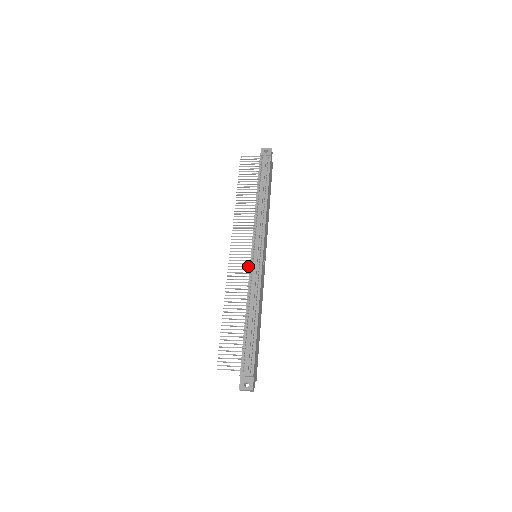
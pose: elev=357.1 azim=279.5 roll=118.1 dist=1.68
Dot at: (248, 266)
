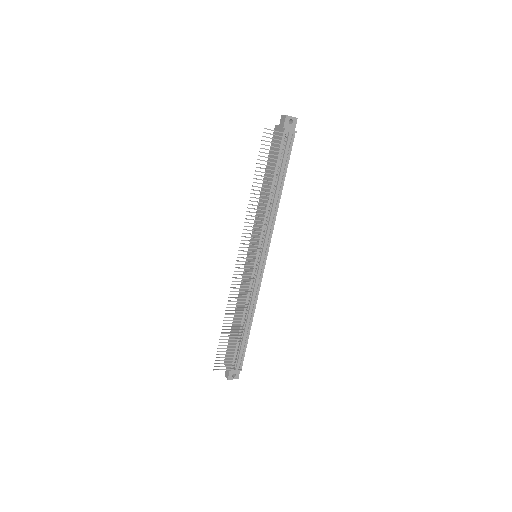
Dot at: (253, 275)
